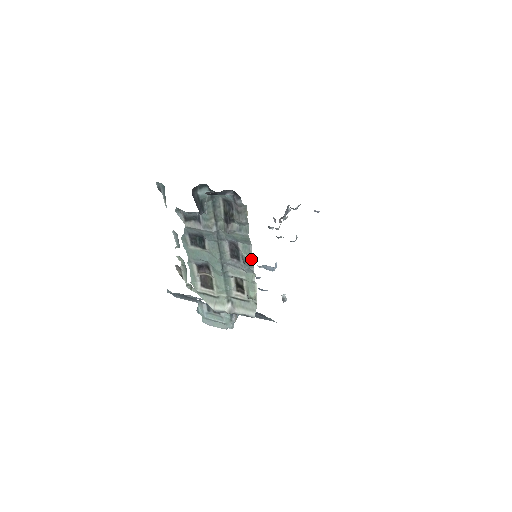
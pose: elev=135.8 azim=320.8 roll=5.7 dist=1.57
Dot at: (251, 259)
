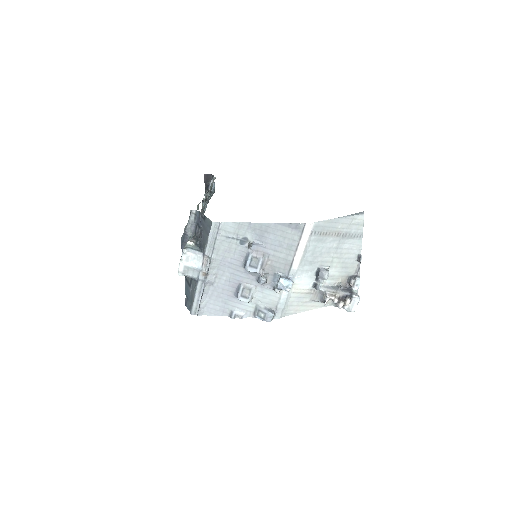
Dot at: occluded
